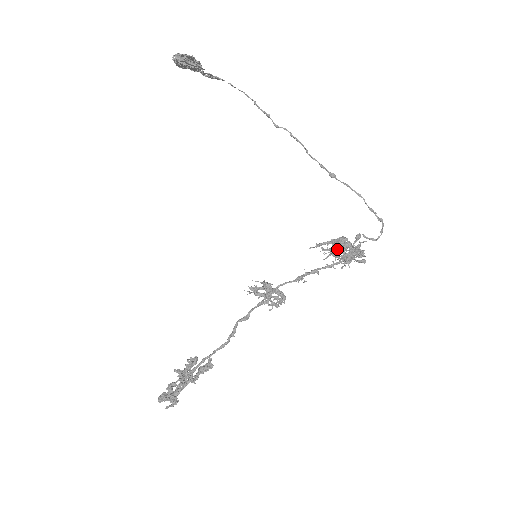
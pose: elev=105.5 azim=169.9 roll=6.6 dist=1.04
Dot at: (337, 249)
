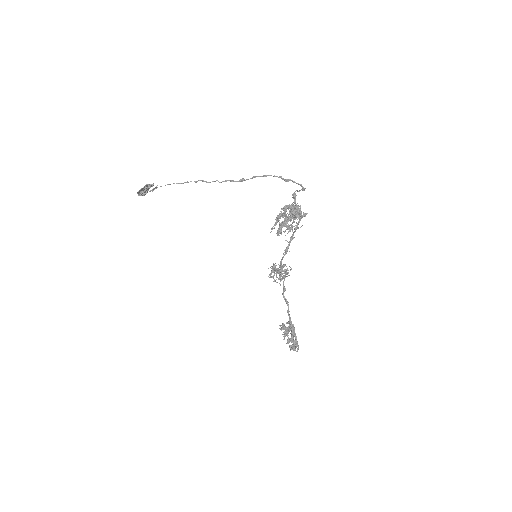
Dot at: (285, 219)
